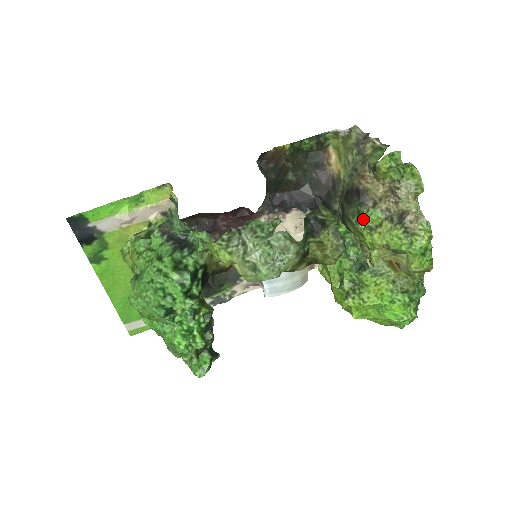
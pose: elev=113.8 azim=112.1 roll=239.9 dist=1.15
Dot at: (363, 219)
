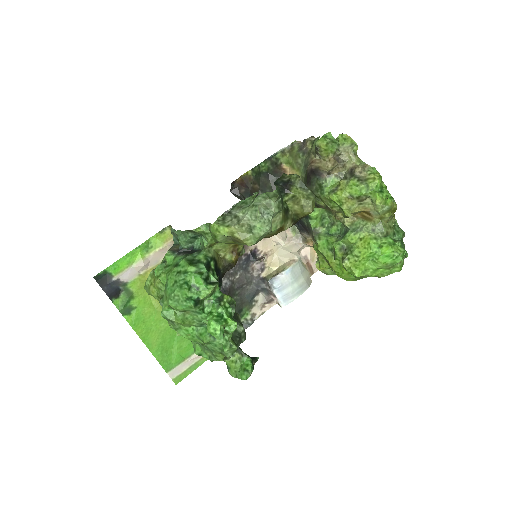
Dot at: (325, 188)
